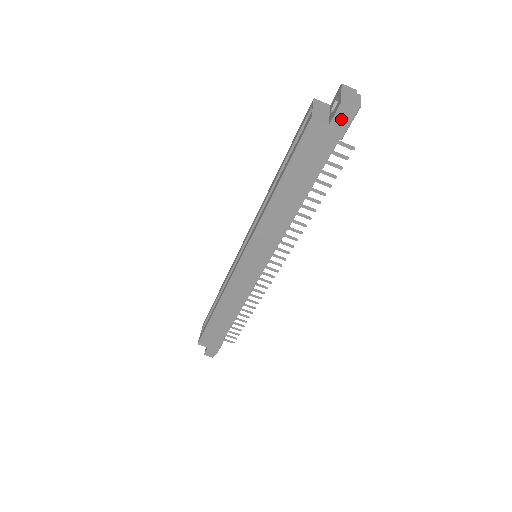
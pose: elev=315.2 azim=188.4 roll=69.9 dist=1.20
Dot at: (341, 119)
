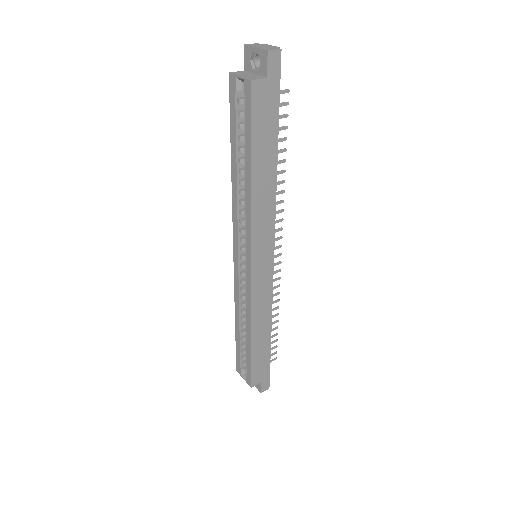
Dot at: (274, 66)
